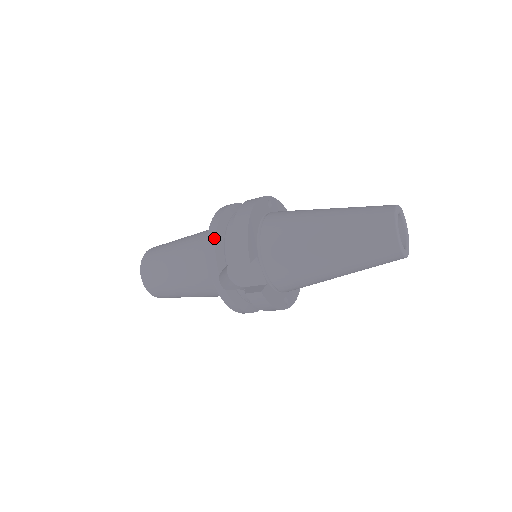
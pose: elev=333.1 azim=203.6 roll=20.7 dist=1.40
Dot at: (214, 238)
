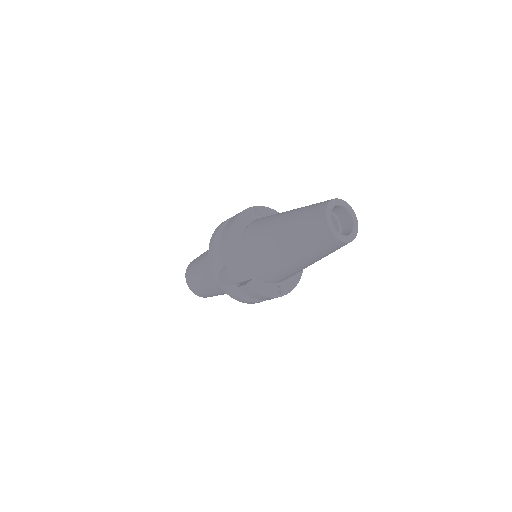
Dot at: (212, 247)
